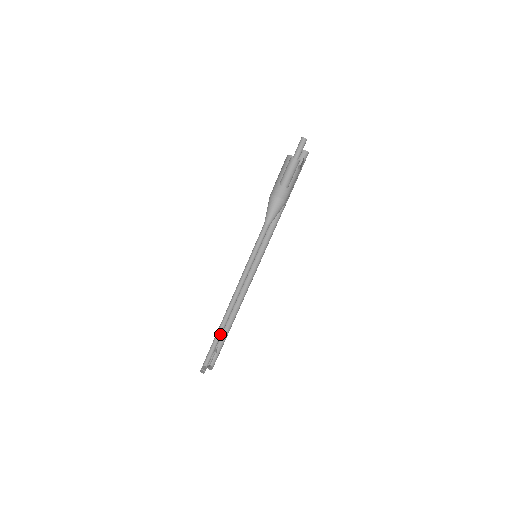
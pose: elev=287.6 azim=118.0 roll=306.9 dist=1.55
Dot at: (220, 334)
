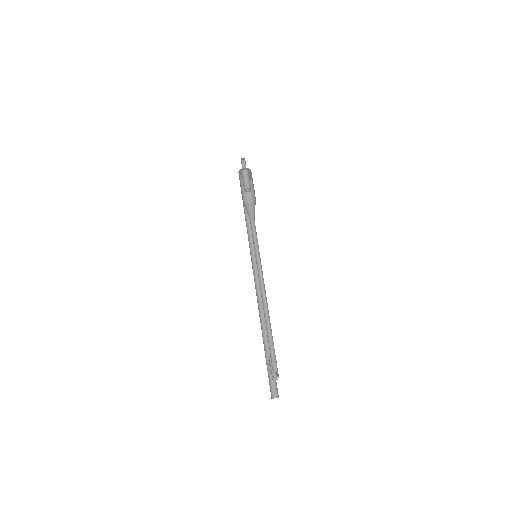
Dot at: (269, 329)
